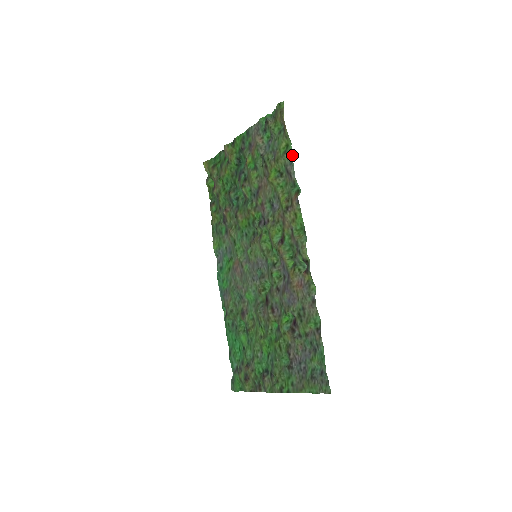
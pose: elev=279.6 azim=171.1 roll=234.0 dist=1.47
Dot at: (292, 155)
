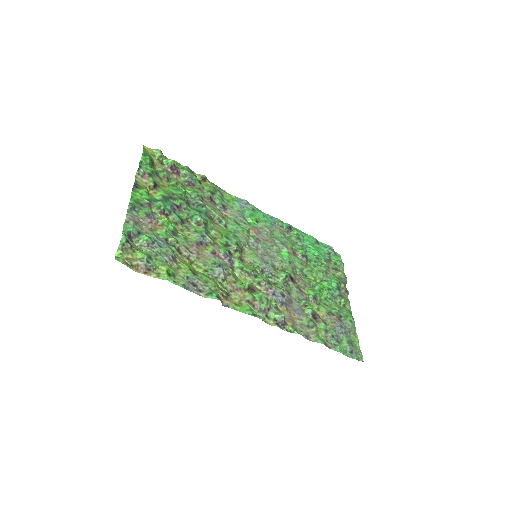
Dot at: (180, 286)
